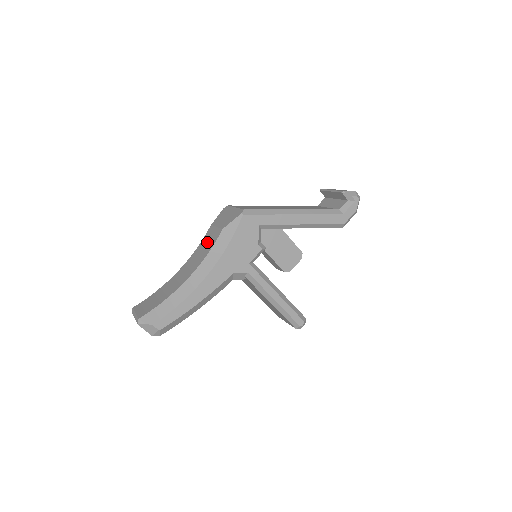
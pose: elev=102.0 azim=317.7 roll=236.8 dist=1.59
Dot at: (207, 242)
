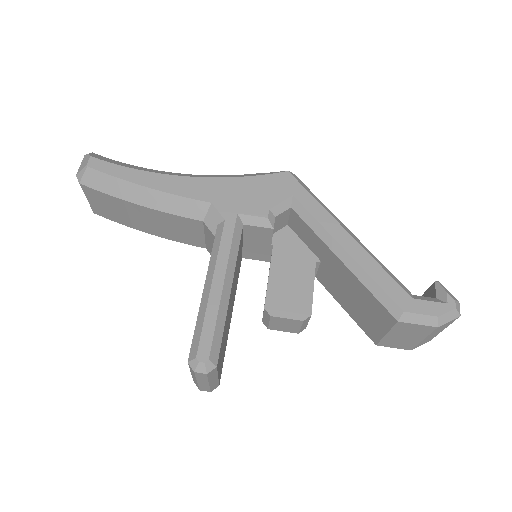
Dot at: occluded
